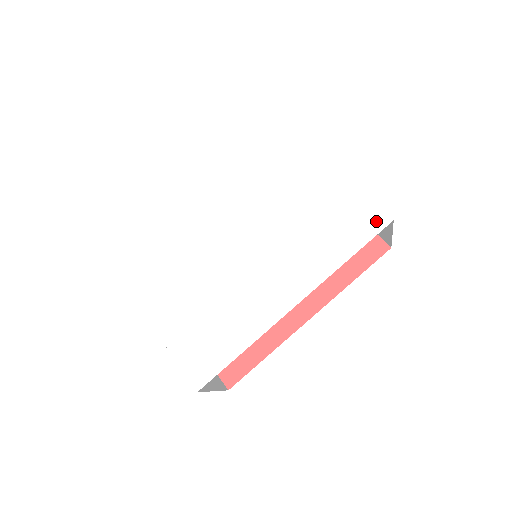
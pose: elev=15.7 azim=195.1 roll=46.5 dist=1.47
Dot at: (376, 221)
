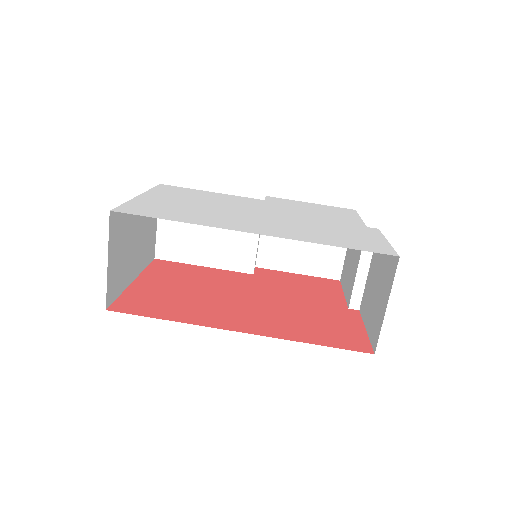
Dot at: (383, 250)
